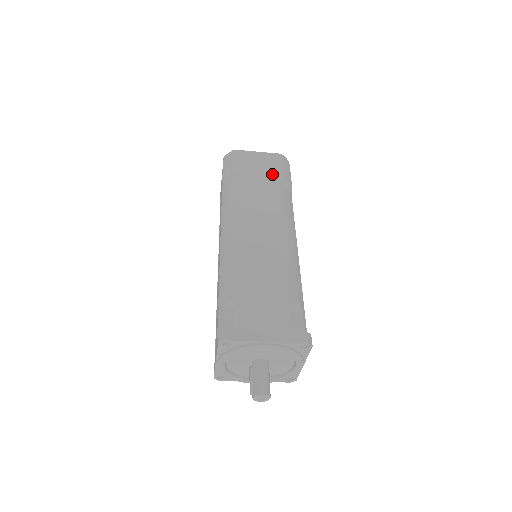
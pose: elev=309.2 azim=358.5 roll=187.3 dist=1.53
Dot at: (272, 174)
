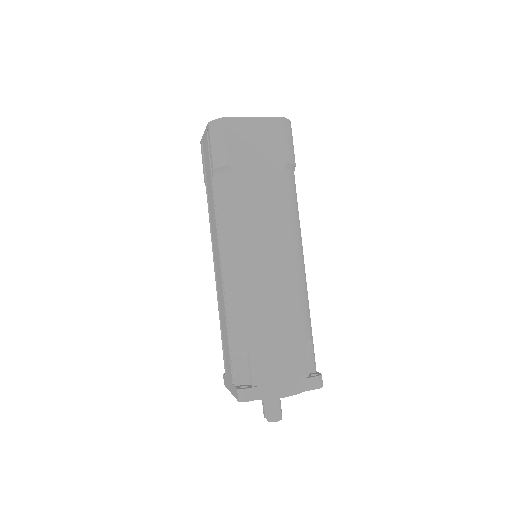
Dot at: (274, 158)
